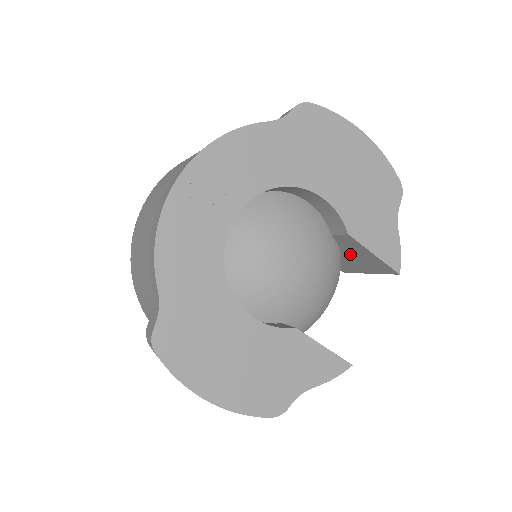
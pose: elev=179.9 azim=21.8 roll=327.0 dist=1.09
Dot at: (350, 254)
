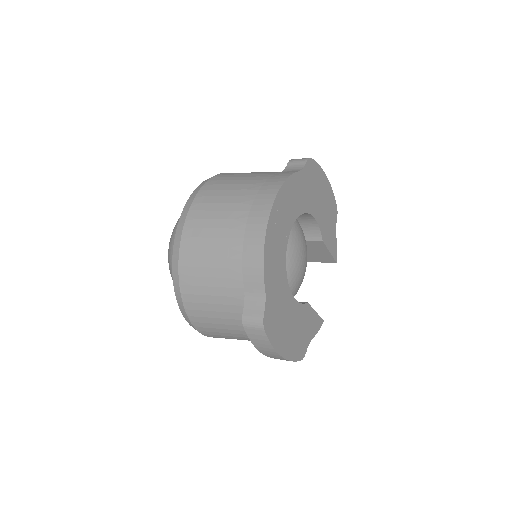
Dot at: occluded
